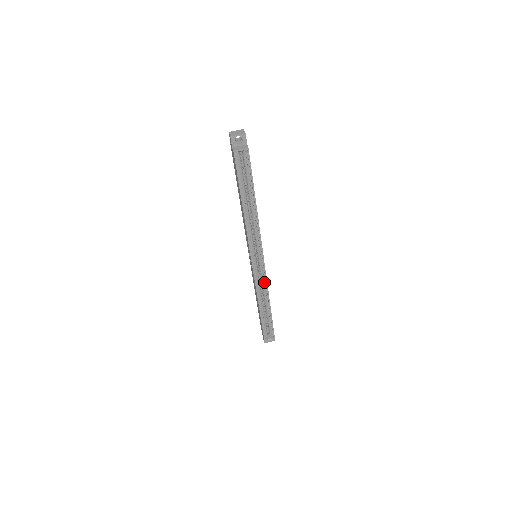
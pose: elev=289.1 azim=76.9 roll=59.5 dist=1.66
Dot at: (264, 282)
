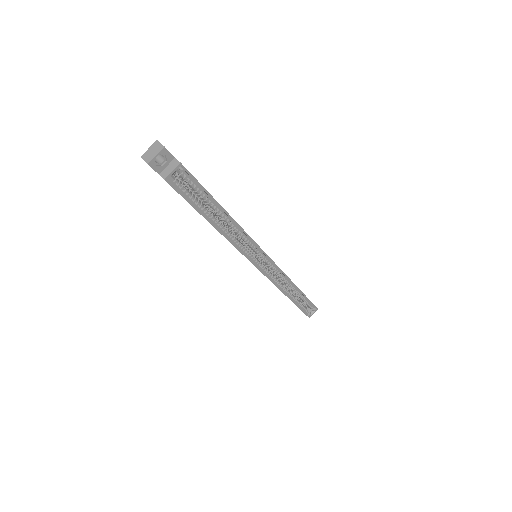
Dot at: (280, 274)
